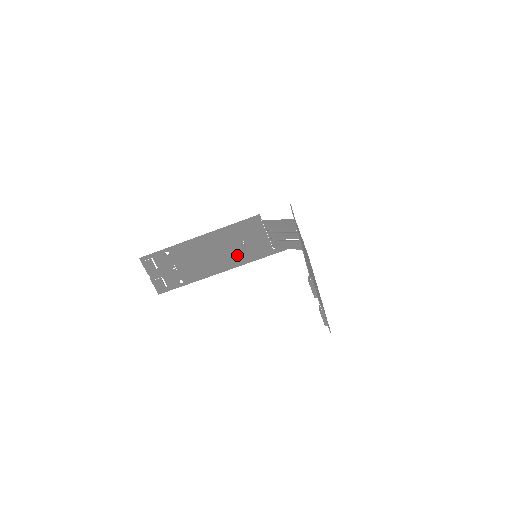
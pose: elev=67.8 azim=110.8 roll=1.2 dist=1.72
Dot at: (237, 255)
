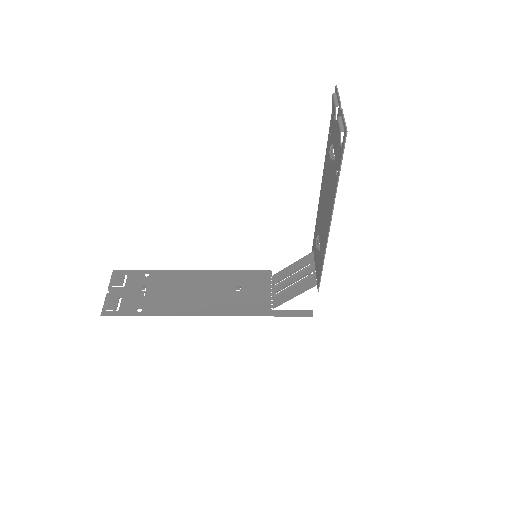
Dot at: (225, 303)
